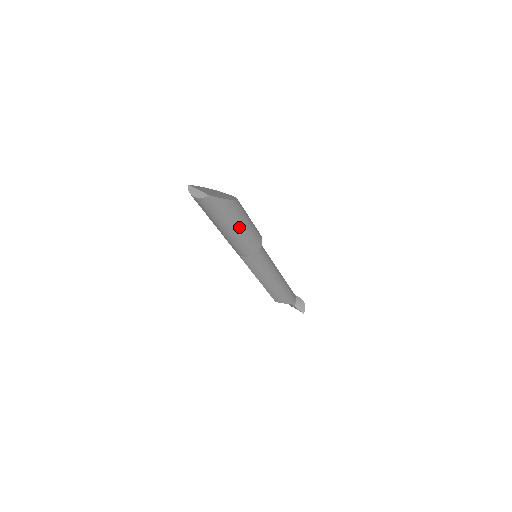
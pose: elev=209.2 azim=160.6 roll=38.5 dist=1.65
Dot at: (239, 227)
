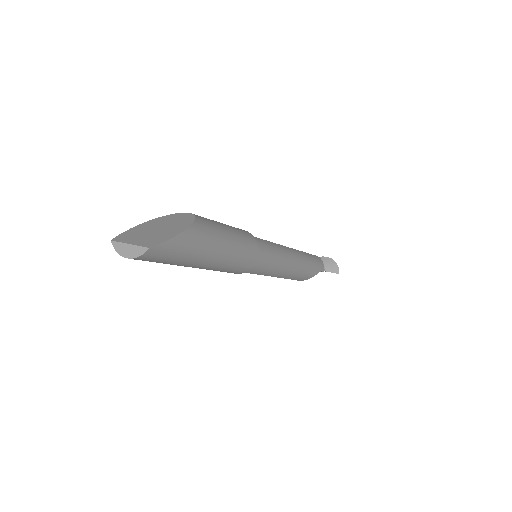
Dot at: (217, 252)
